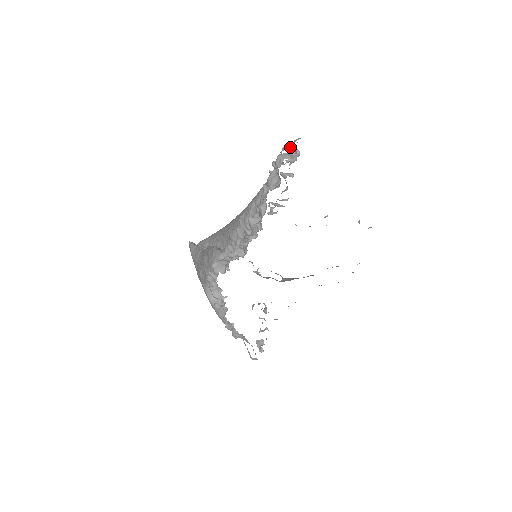
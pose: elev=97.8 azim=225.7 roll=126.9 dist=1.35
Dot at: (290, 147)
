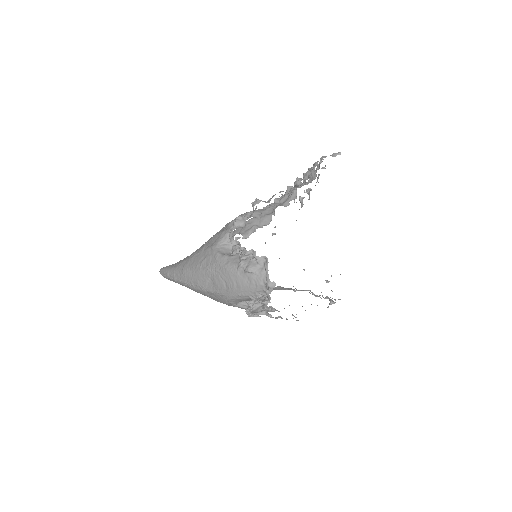
Dot at: (321, 168)
